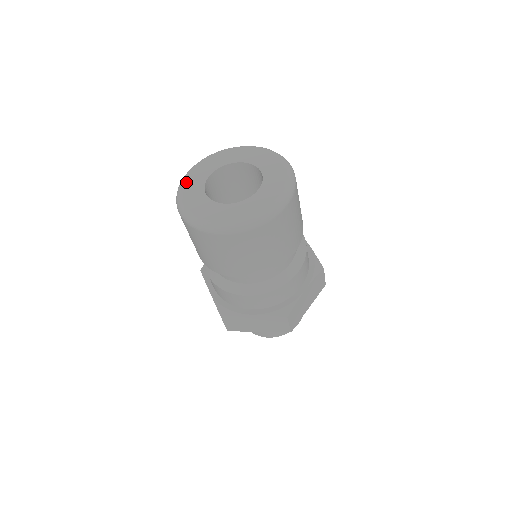
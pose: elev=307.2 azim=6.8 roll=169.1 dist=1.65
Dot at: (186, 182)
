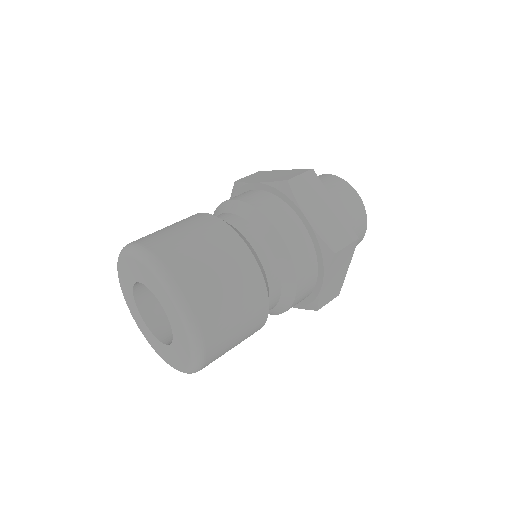
Dot at: (125, 299)
